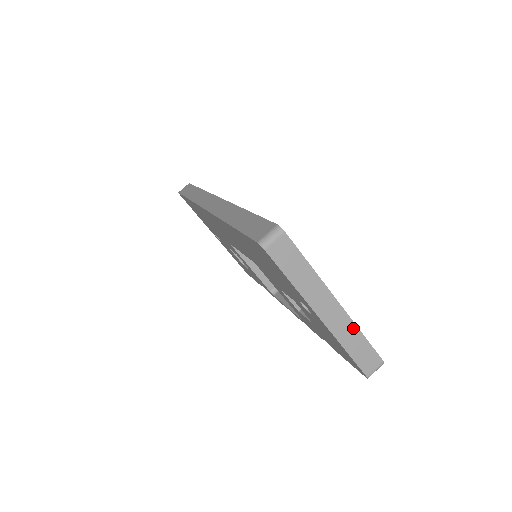
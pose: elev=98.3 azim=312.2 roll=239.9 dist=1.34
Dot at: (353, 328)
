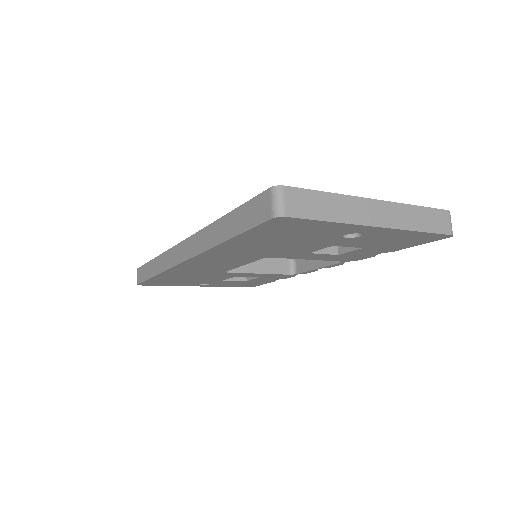
Dot at: (405, 208)
